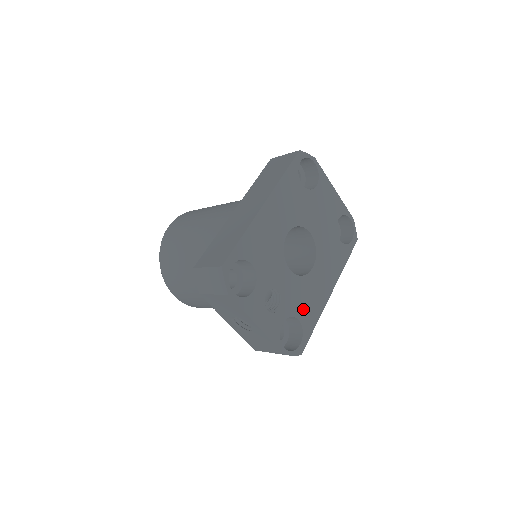
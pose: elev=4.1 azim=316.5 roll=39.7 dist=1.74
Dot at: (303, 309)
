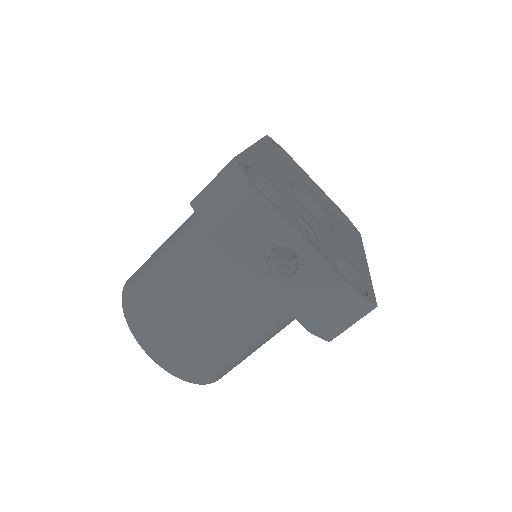
Dot at: (348, 259)
